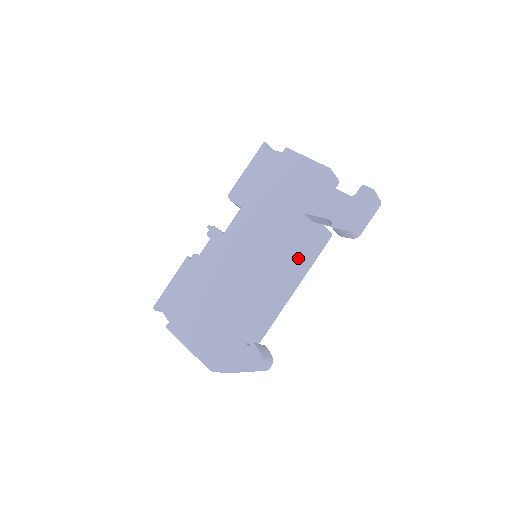
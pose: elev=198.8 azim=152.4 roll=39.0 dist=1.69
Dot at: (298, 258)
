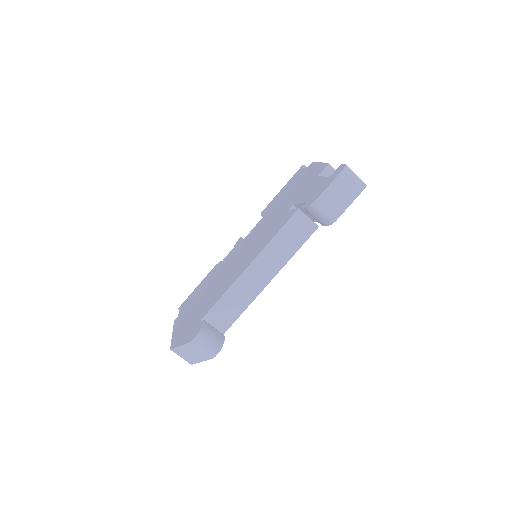
Dot at: (268, 241)
